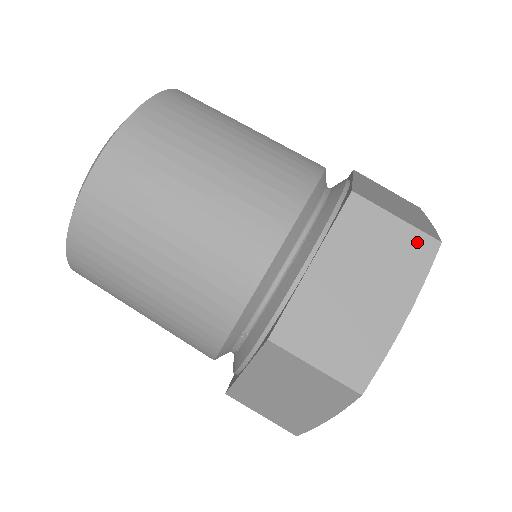
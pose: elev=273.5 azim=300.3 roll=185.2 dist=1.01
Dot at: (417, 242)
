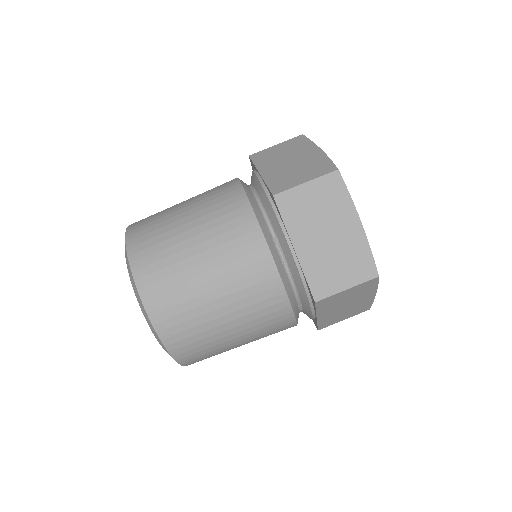
Dot at: (293, 141)
